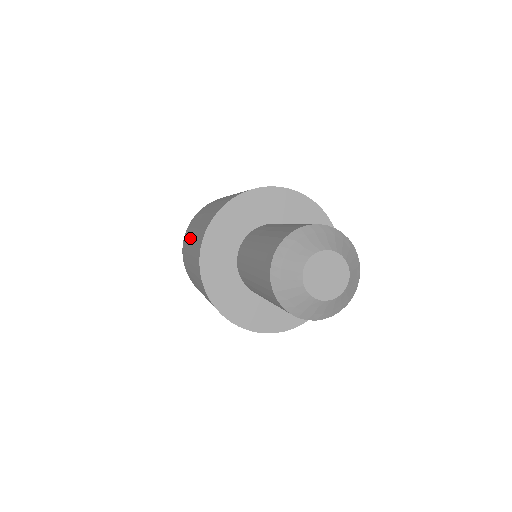
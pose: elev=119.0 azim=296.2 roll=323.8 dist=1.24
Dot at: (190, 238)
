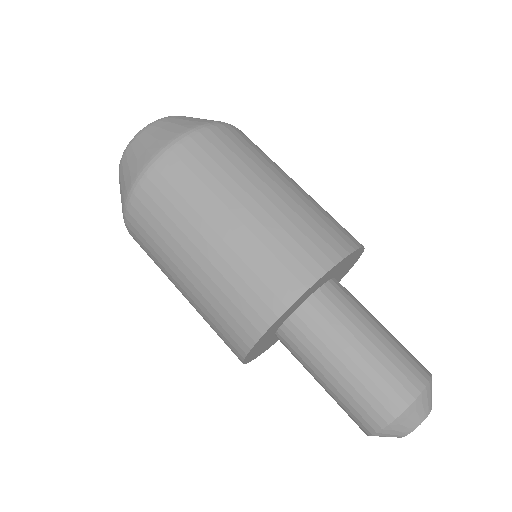
Dot at: (174, 275)
